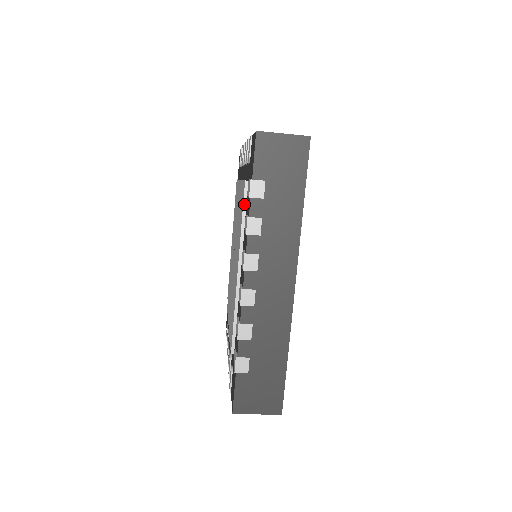
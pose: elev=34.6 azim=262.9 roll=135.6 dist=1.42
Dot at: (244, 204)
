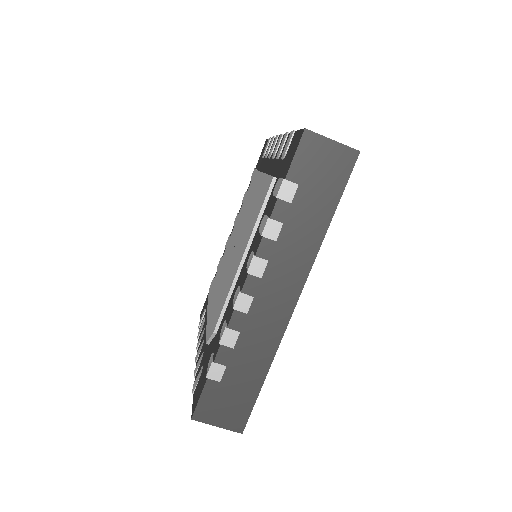
Dot at: occluded
